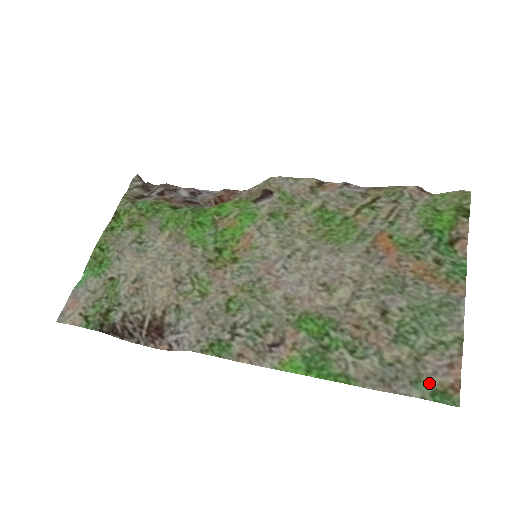
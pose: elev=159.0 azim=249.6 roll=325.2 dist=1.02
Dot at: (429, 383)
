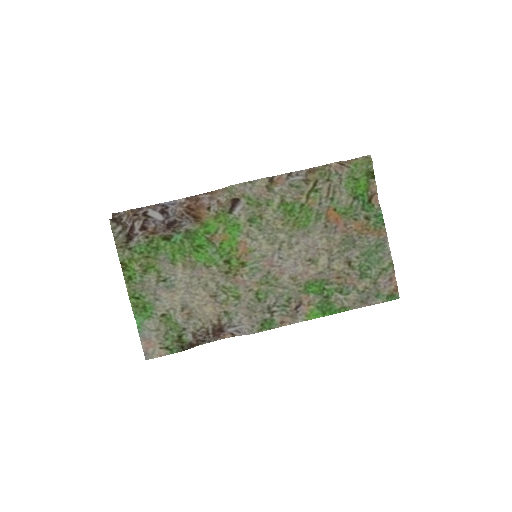
Dot at: (384, 293)
